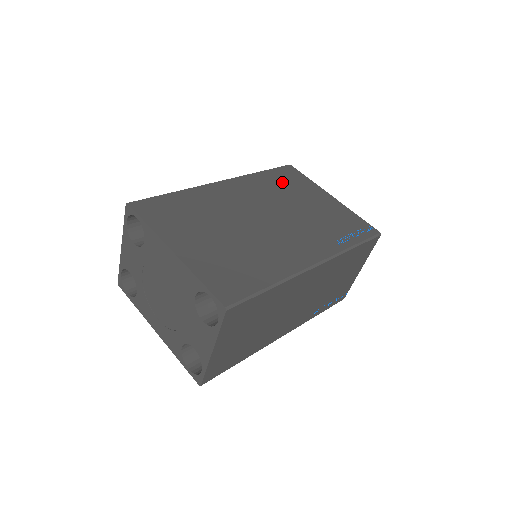
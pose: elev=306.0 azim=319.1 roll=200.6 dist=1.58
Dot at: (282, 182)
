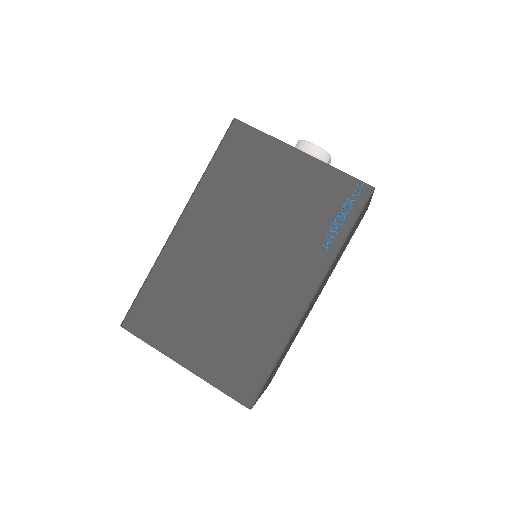
Dot at: (237, 170)
